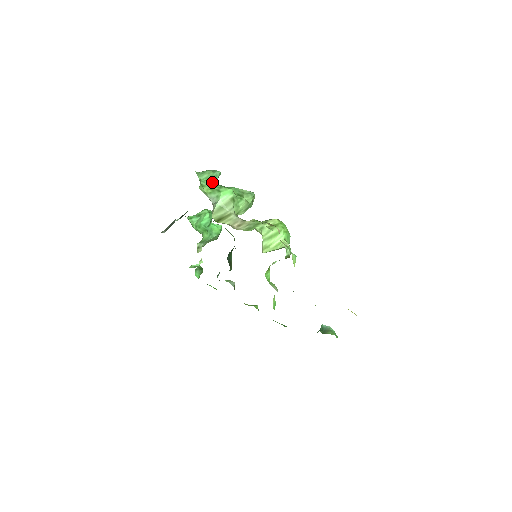
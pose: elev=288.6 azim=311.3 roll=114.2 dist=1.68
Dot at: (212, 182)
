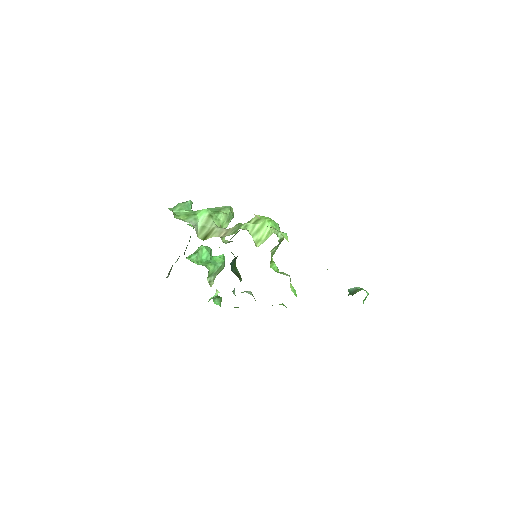
Dot at: (186, 210)
